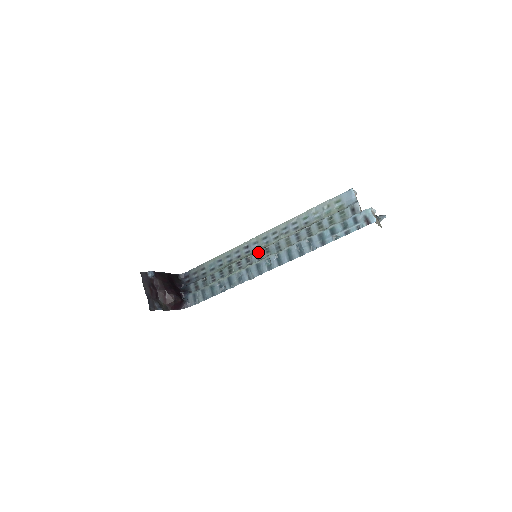
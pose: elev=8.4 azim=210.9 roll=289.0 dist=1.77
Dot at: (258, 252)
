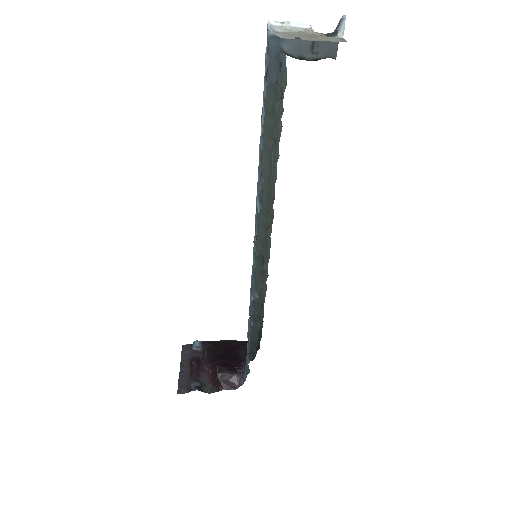
Dot at: occluded
